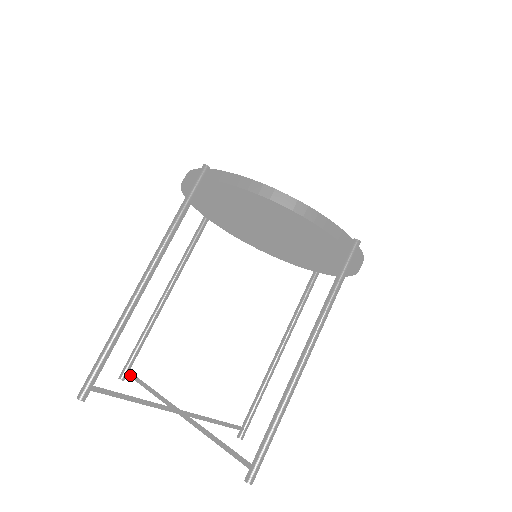
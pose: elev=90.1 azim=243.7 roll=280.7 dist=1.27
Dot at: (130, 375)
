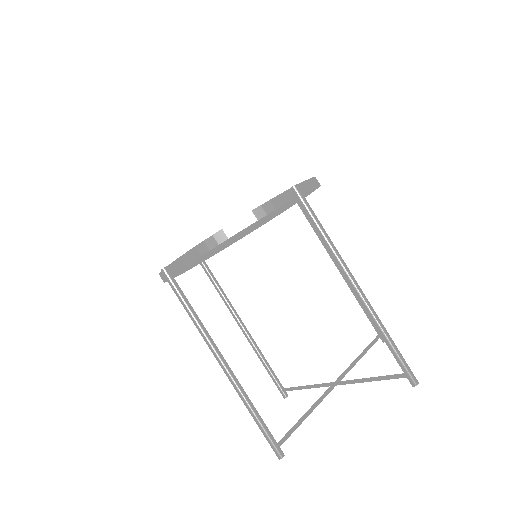
Dot at: occluded
